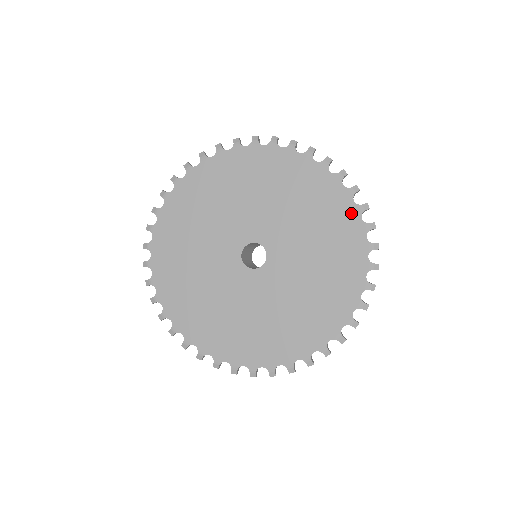
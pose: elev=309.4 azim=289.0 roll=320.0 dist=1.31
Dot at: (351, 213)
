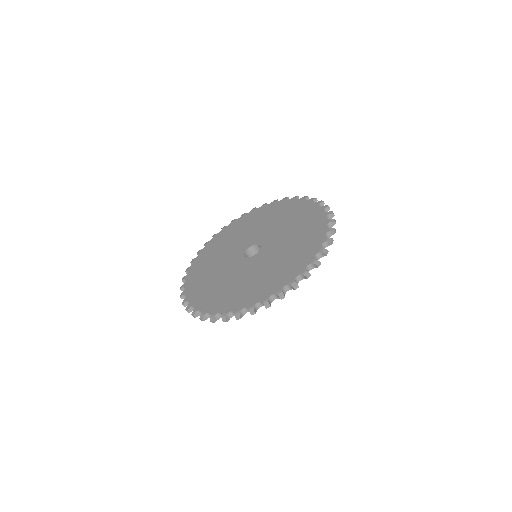
Dot at: (321, 232)
